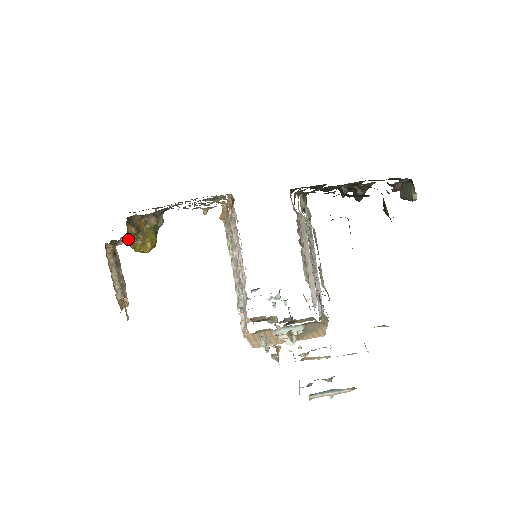
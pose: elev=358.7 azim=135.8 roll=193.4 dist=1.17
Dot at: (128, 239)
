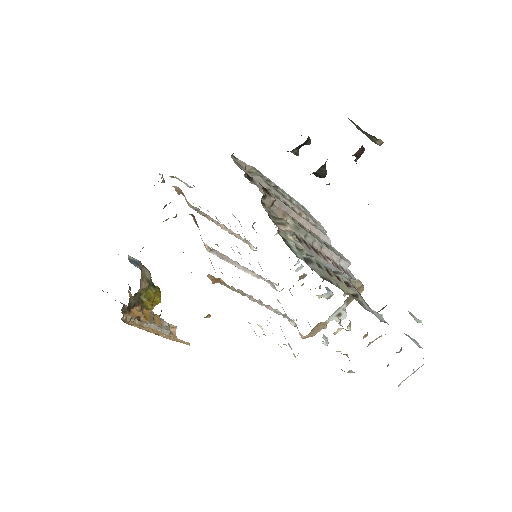
Dot at: occluded
